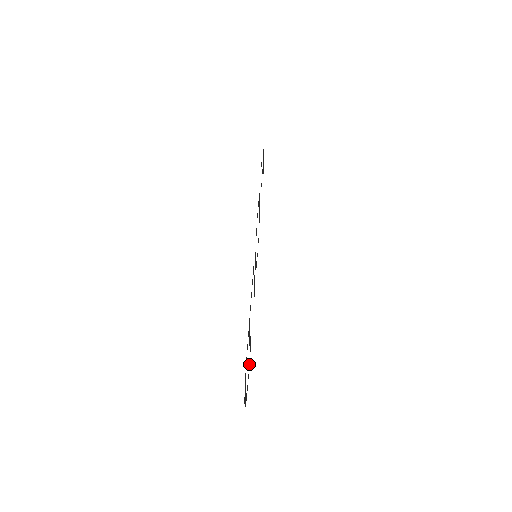
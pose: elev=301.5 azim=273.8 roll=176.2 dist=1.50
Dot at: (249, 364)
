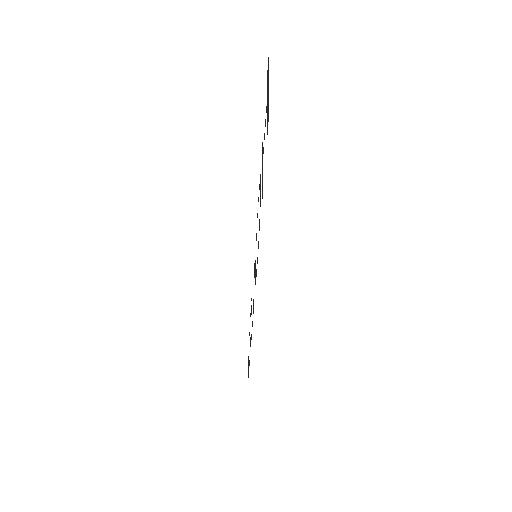
Dot at: (251, 299)
